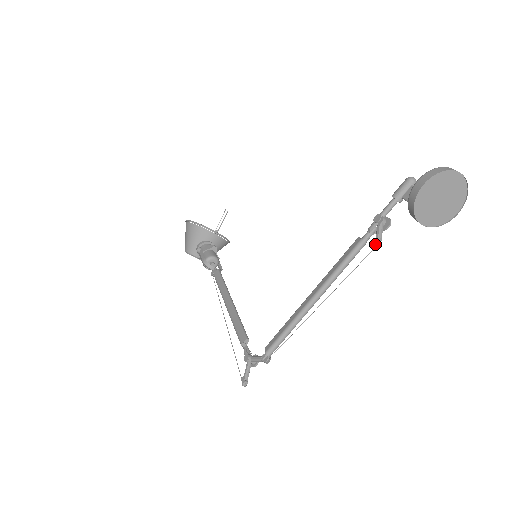
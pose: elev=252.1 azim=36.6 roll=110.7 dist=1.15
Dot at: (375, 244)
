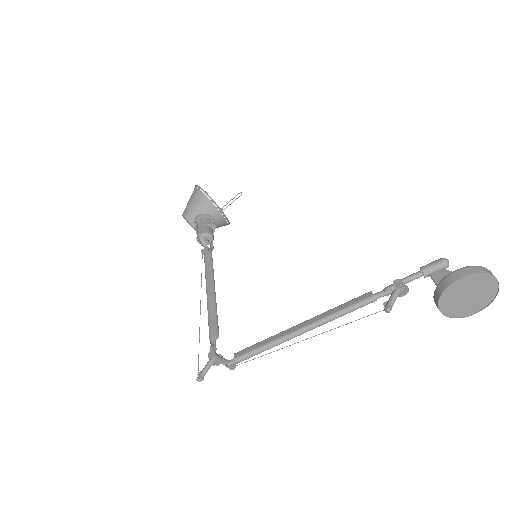
Dot at: (386, 307)
